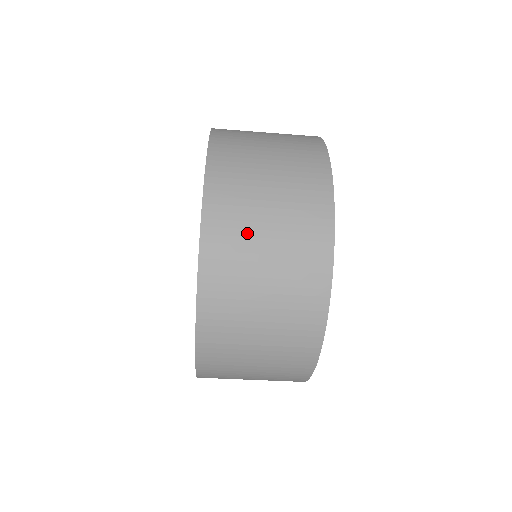
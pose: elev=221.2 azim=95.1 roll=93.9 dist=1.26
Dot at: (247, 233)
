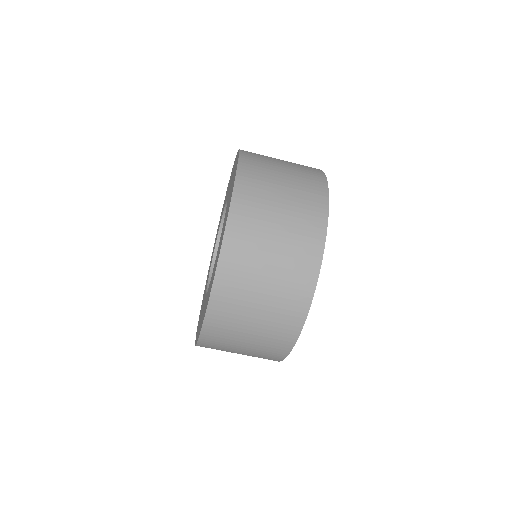
Dot at: (268, 184)
